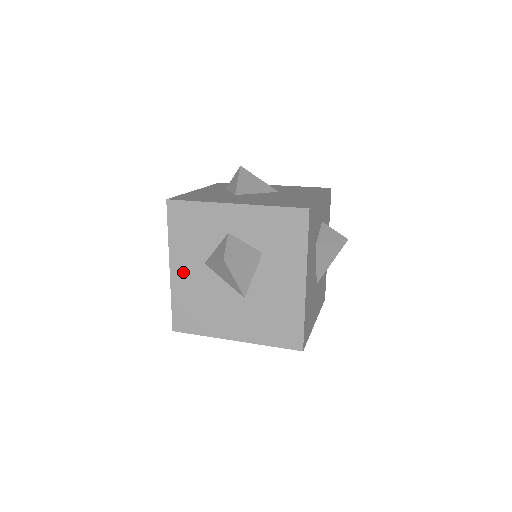
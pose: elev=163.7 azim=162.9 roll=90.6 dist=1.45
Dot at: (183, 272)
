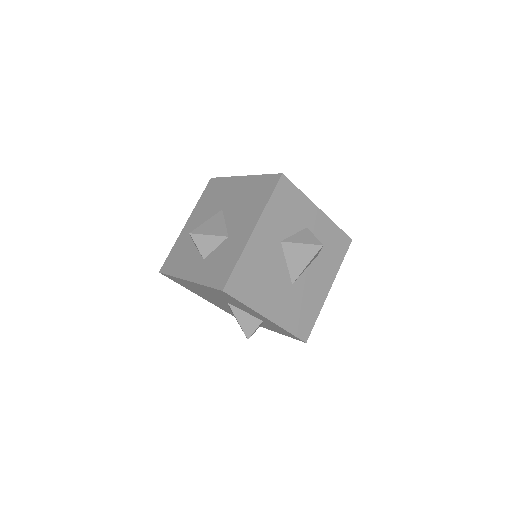
Dot at: (262, 239)
